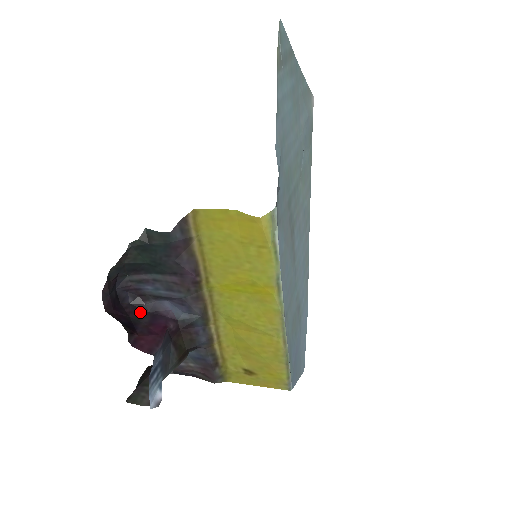
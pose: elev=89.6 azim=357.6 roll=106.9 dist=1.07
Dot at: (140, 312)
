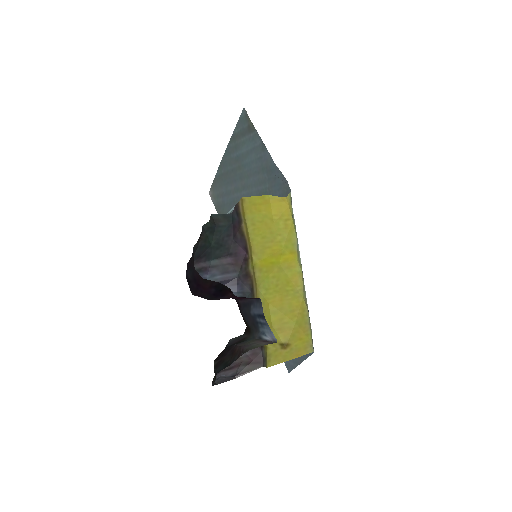
Dot at: occluded
